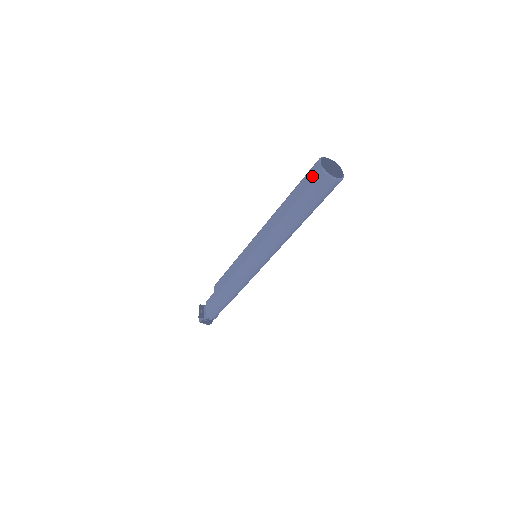
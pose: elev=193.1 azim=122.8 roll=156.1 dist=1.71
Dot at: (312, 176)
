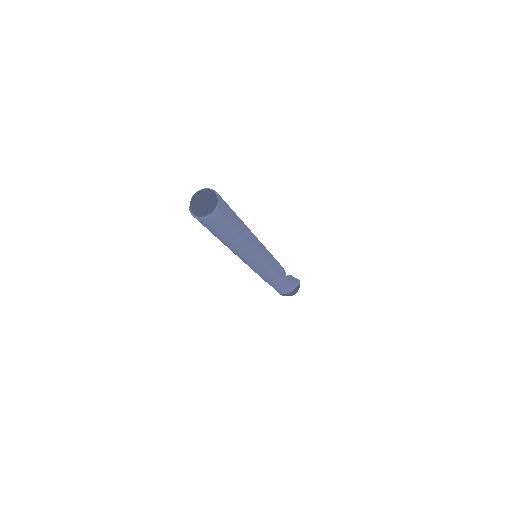
Dot at: (197, 211)
